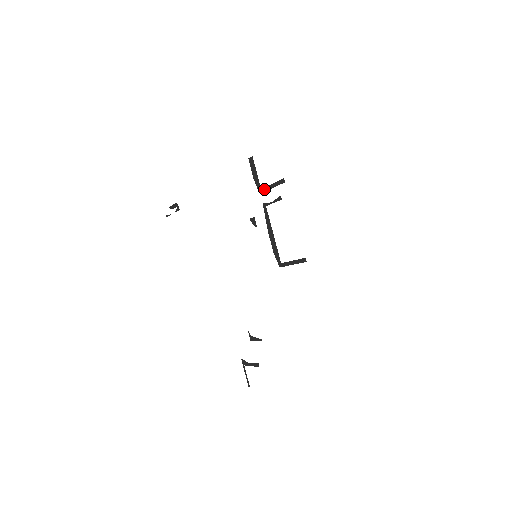
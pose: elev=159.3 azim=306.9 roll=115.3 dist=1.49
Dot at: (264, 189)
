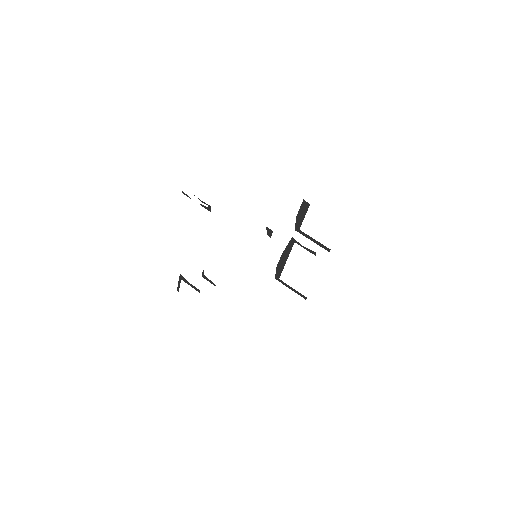
Dot at: (303, 233)
